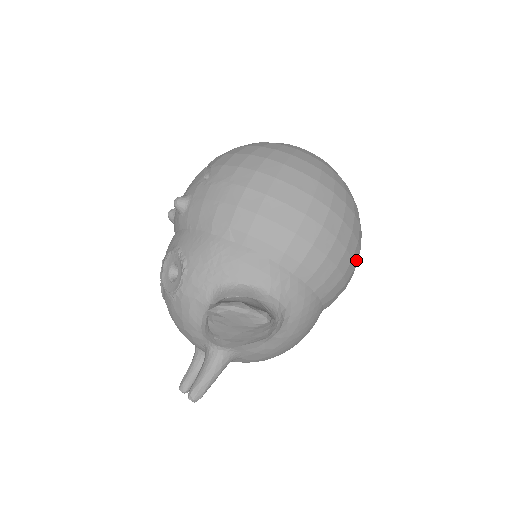
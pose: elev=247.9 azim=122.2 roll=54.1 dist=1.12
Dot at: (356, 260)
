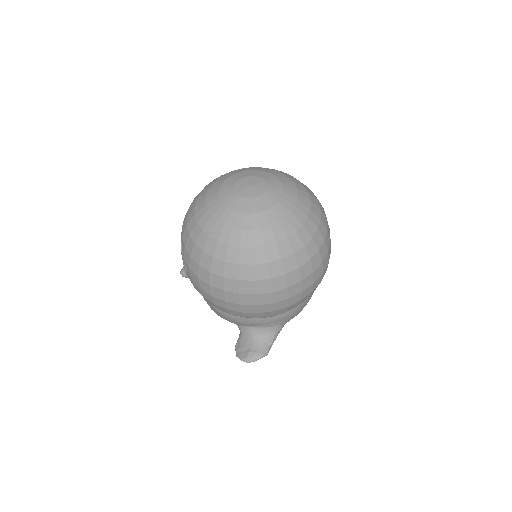
Dot at: (321, 271)
